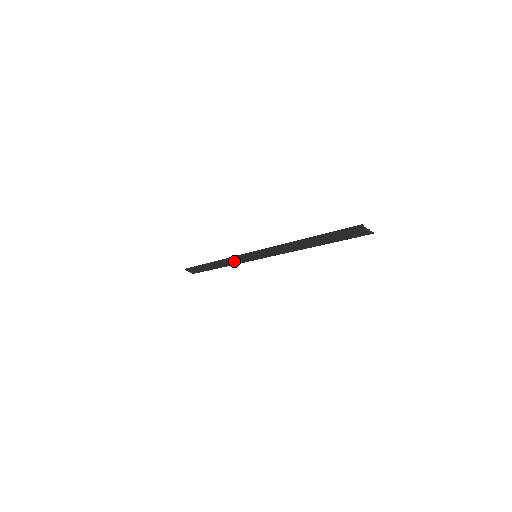
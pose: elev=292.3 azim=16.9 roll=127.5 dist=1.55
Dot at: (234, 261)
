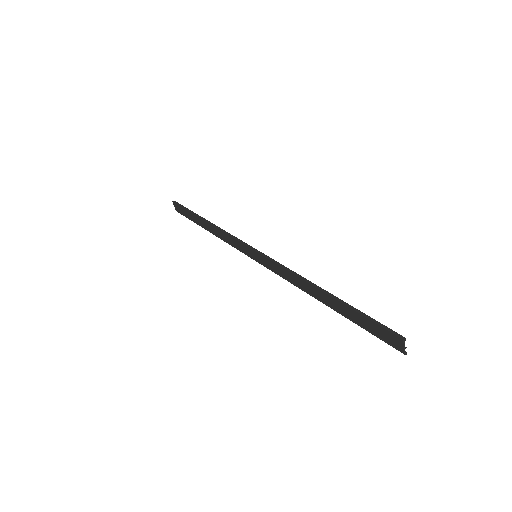
Dot at: (229, 239)
